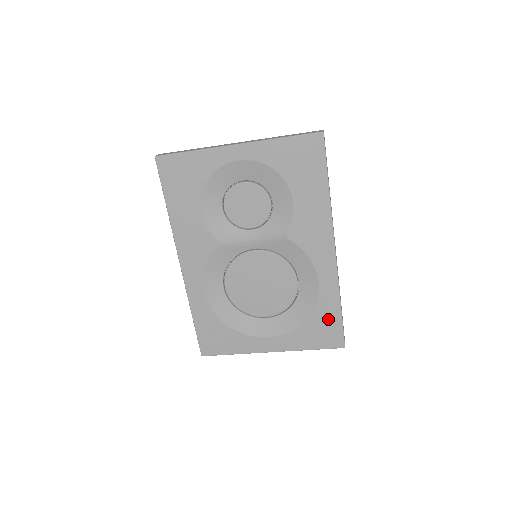
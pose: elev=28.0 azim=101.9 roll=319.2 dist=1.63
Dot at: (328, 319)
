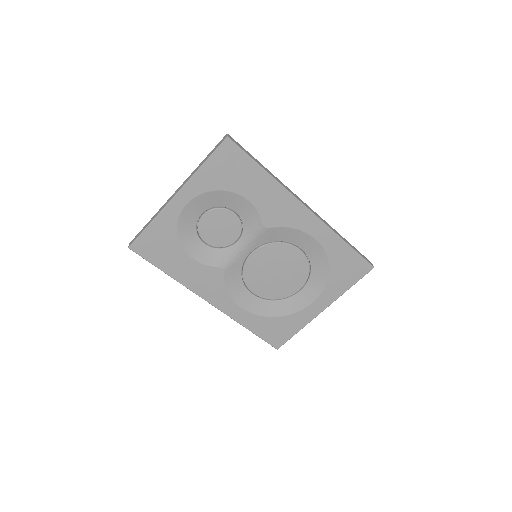
Dot at: (344, 258)
